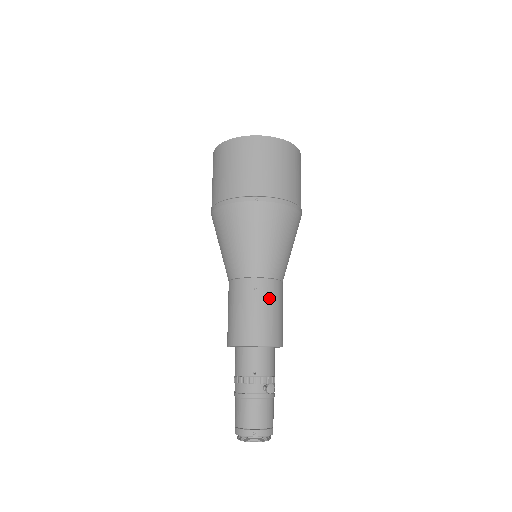
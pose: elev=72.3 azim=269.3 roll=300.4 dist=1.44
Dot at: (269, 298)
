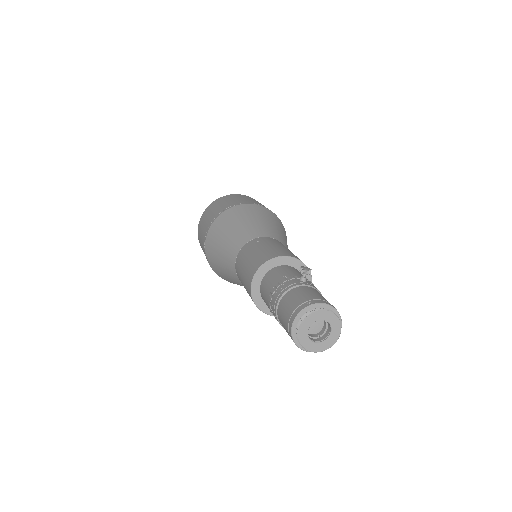
Dot at: (274, 242)
